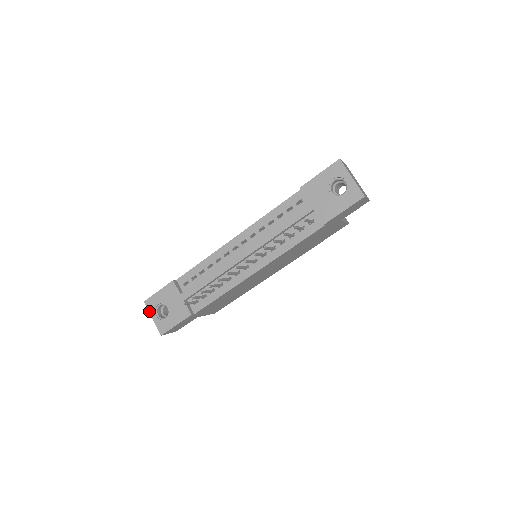
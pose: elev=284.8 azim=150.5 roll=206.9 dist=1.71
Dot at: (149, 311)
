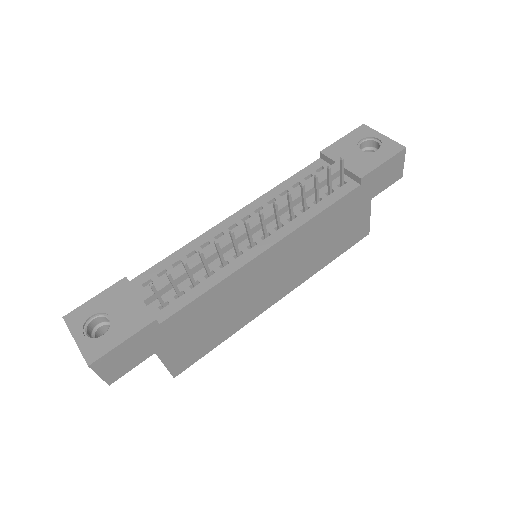
Dot at: (70, 330)
